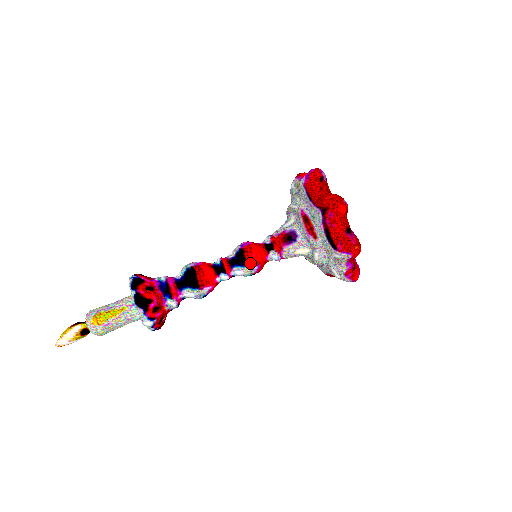
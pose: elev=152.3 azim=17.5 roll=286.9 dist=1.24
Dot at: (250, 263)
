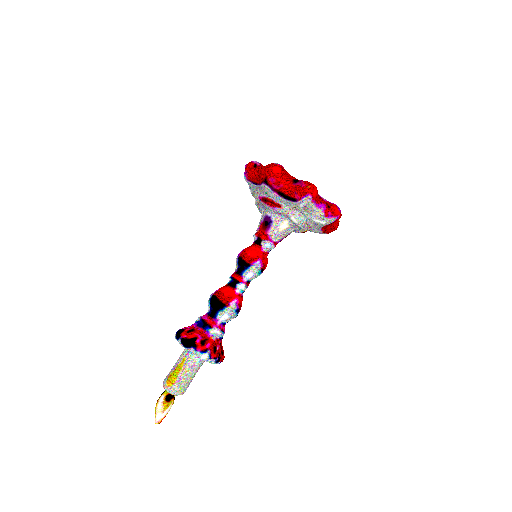
Dot at: (251, 262)
